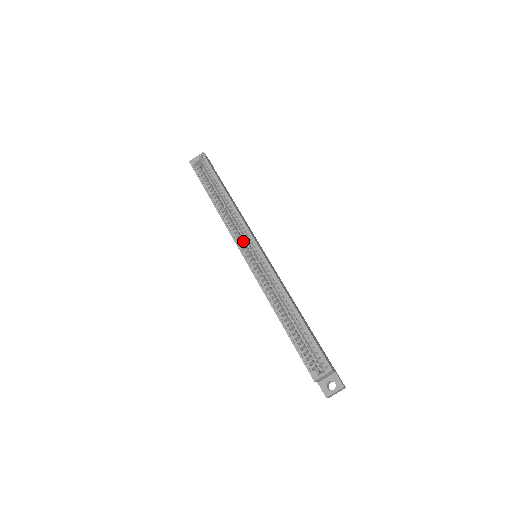
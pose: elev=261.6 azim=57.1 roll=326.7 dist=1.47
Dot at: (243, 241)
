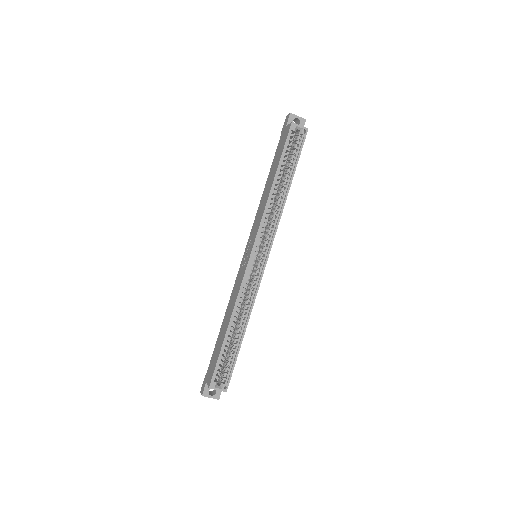
Dot at: occluded
